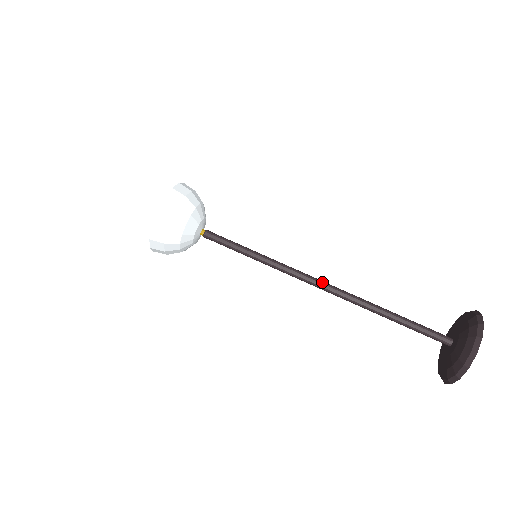
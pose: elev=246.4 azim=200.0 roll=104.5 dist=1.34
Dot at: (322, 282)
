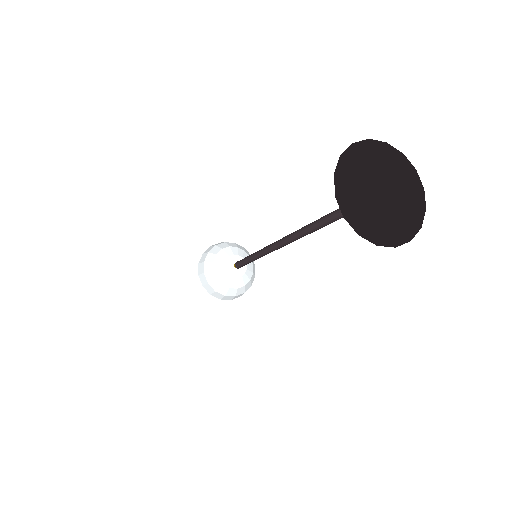
Dot at: (282, 238)
